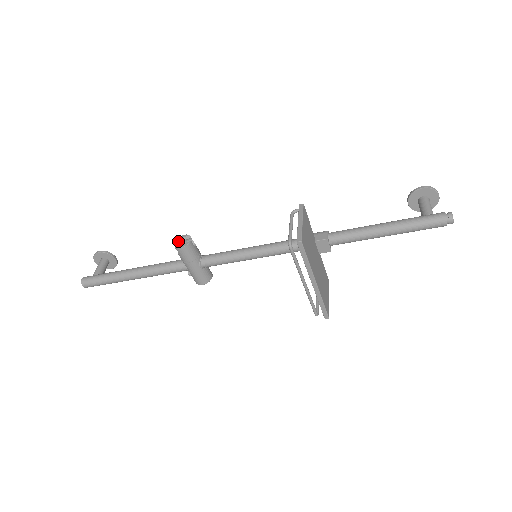
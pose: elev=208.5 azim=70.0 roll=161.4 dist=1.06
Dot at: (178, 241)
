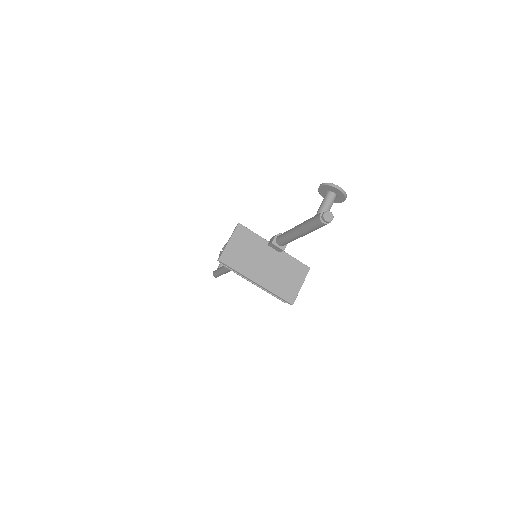
Dot at: occluded
